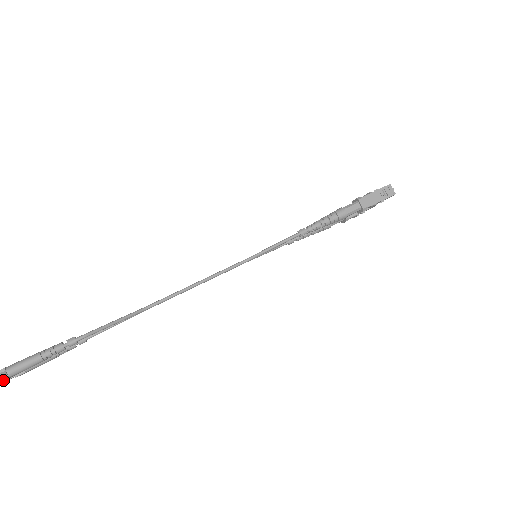
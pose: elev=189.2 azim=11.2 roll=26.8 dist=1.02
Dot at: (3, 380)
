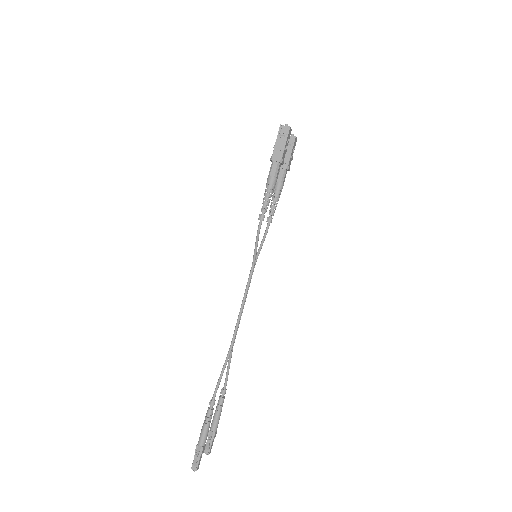
Dot at: (202, 451)
